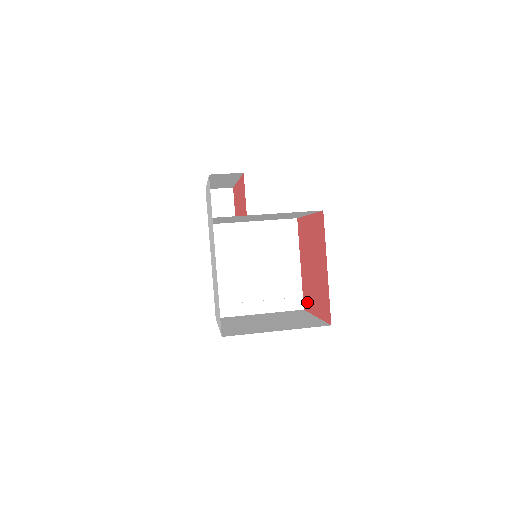
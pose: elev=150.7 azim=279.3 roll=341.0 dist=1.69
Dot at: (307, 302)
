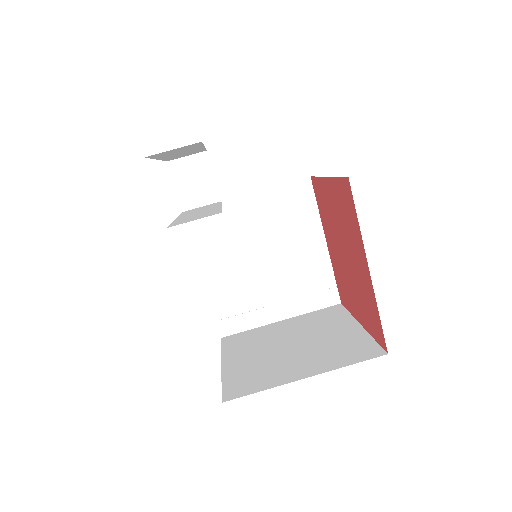
Dot at: (344, 297)
